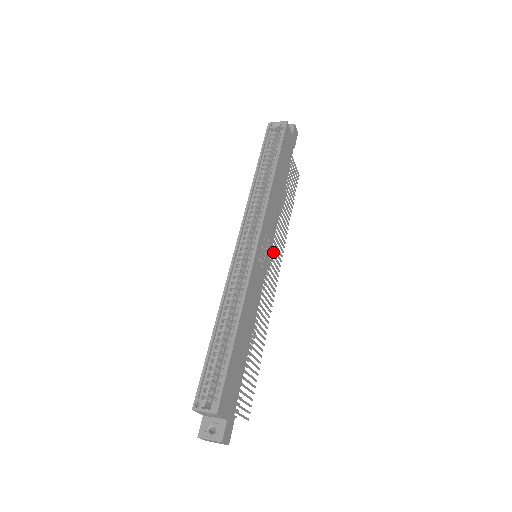
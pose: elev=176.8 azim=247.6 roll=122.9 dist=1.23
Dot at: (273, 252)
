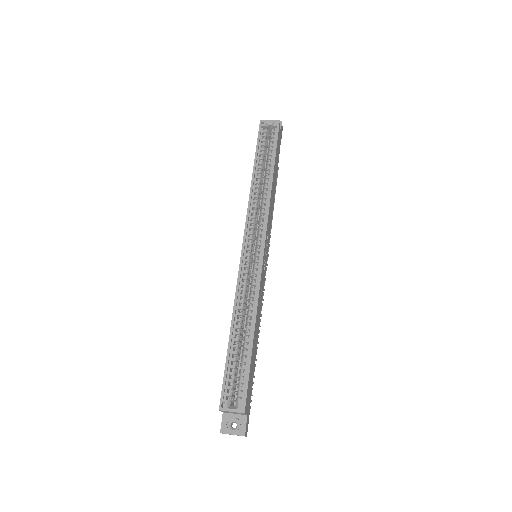
Dot at: occluded
